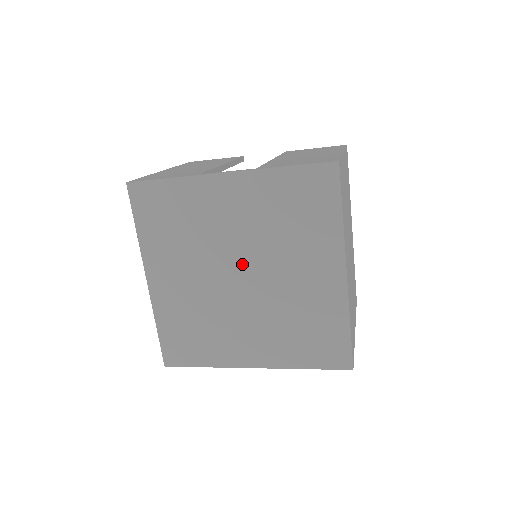
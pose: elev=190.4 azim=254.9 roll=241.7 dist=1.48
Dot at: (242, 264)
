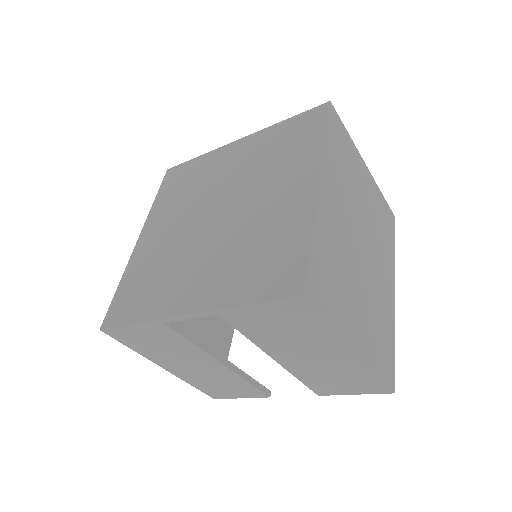
Dot at: (222, 202)
